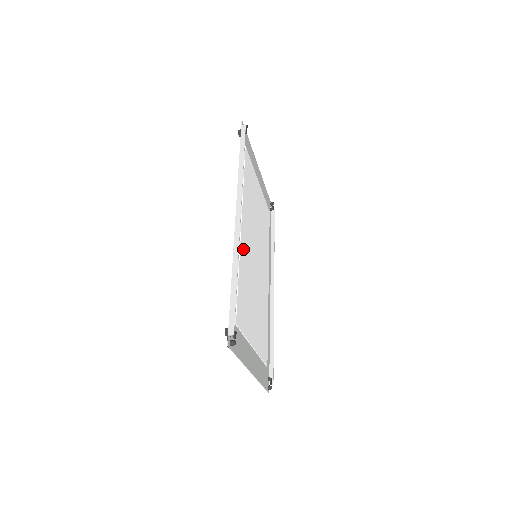
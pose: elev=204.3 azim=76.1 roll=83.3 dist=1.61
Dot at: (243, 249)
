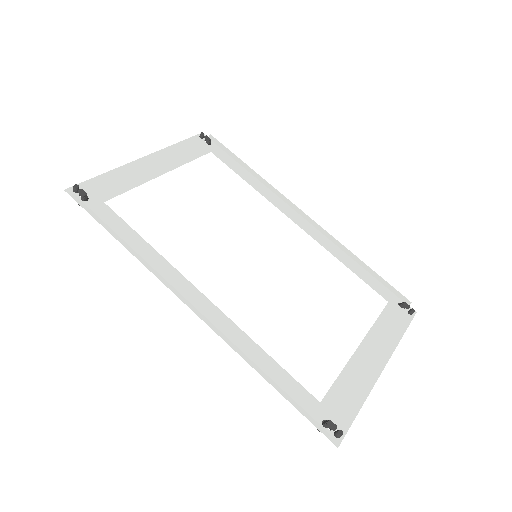
Dot at: (238, 309)
